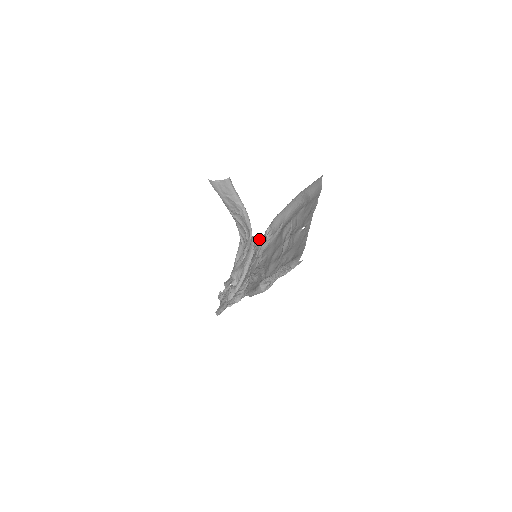
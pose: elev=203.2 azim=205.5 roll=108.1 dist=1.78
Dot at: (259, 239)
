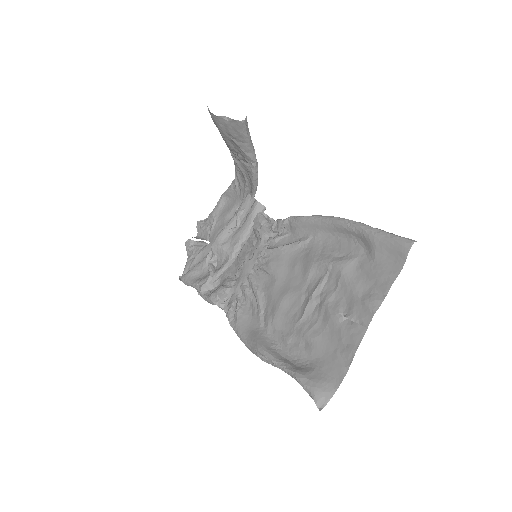
Dot at: (265, 209)
